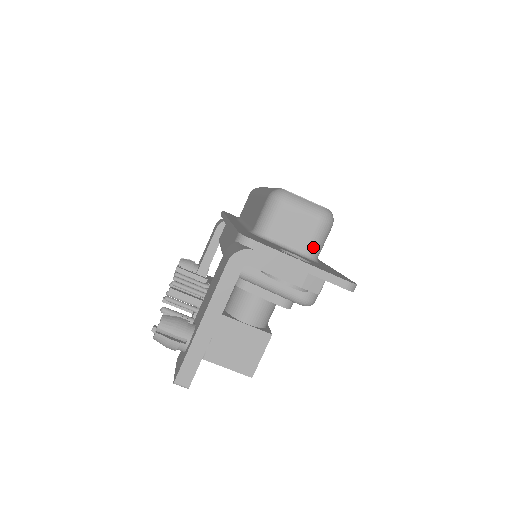
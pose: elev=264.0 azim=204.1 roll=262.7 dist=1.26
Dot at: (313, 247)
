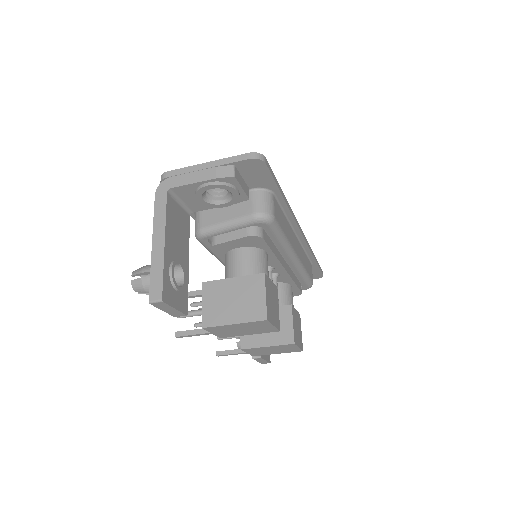
Dot at: occluded
